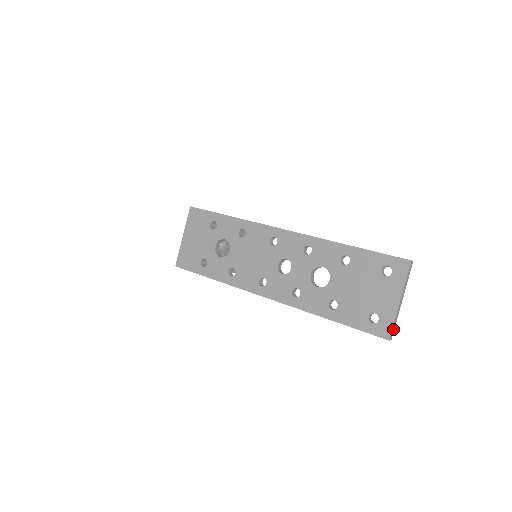
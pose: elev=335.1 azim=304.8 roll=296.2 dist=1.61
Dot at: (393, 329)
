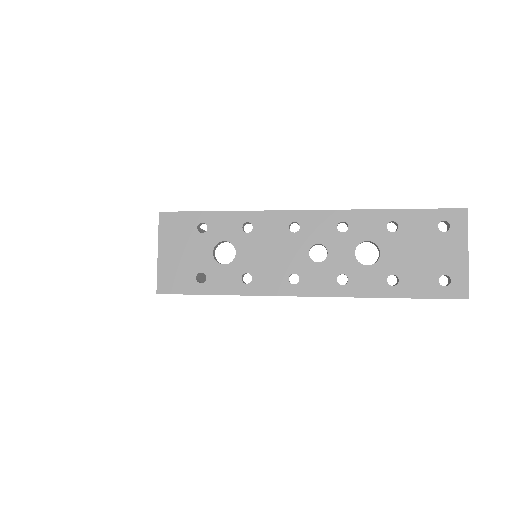
Dot at: (467, 286)
